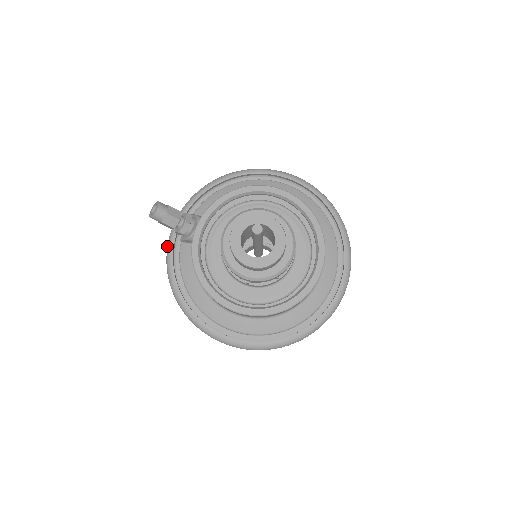
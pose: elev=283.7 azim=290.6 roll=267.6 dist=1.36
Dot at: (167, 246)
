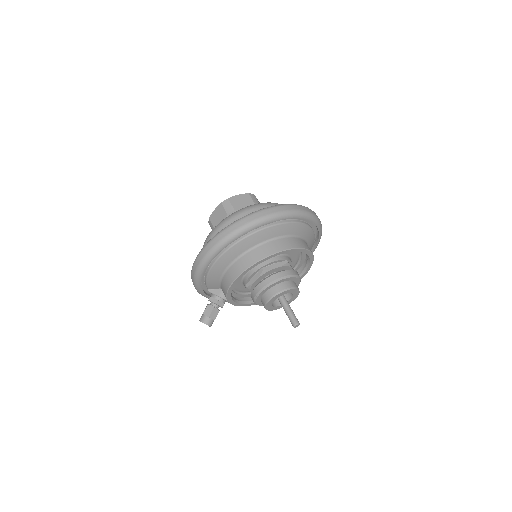
Dot at: occluded
